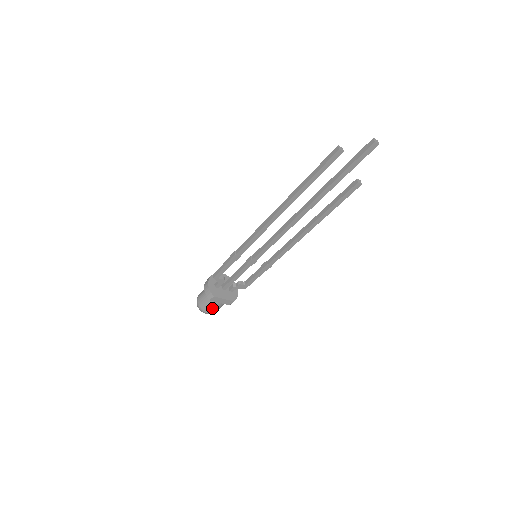
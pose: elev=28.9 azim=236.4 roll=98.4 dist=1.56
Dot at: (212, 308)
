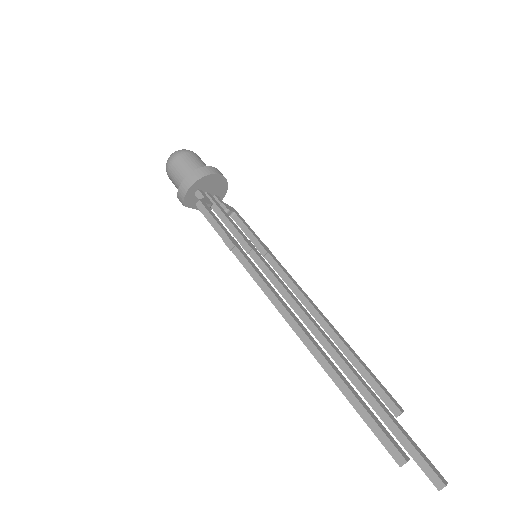
Dot at: occluded
